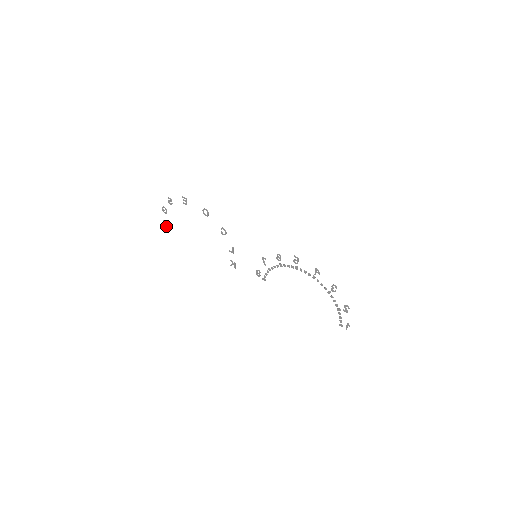
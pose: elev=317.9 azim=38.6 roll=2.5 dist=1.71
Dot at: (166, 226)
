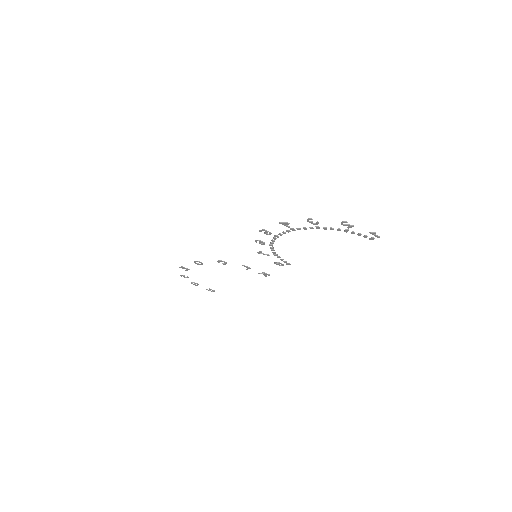
Dot at: (213, 291)
